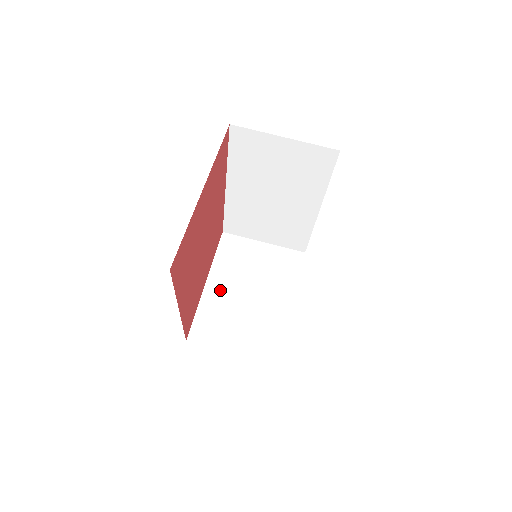
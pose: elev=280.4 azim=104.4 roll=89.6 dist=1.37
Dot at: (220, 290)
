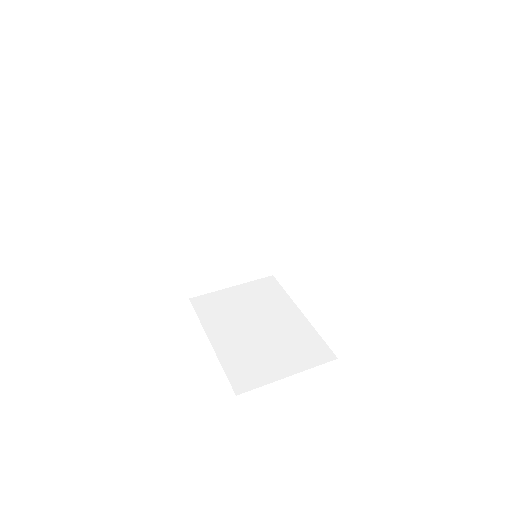
Dot at: (228, 339)
